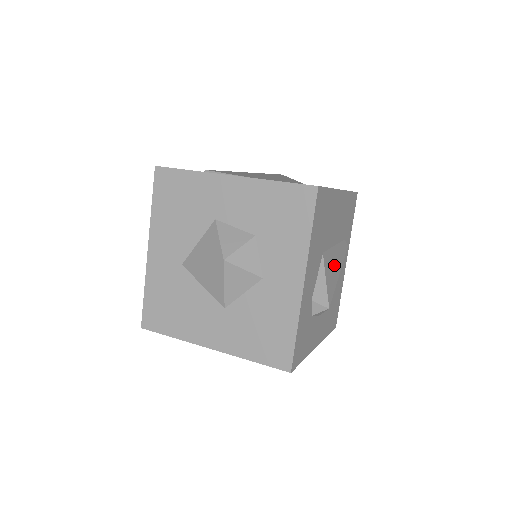
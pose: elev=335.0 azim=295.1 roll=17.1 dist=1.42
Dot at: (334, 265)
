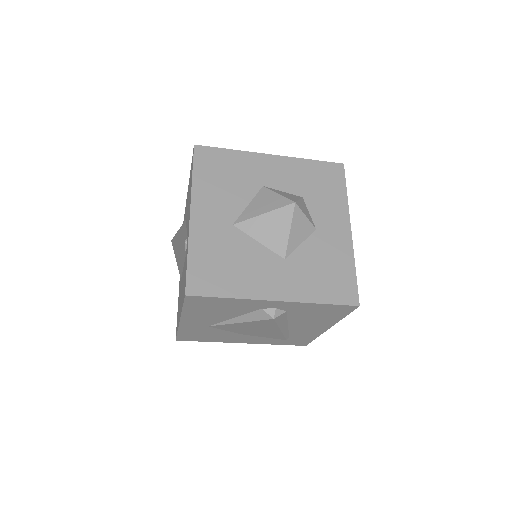
Dot at: occluded
